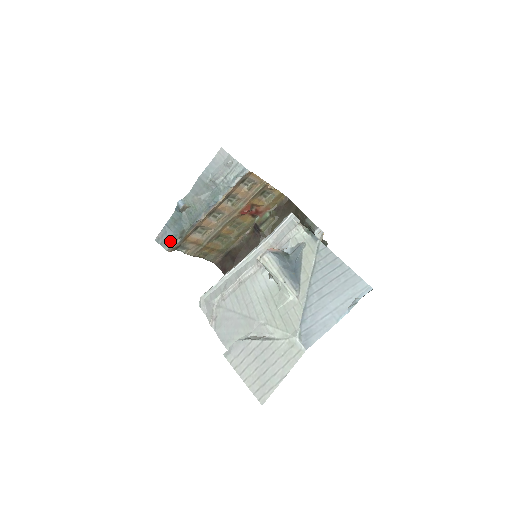
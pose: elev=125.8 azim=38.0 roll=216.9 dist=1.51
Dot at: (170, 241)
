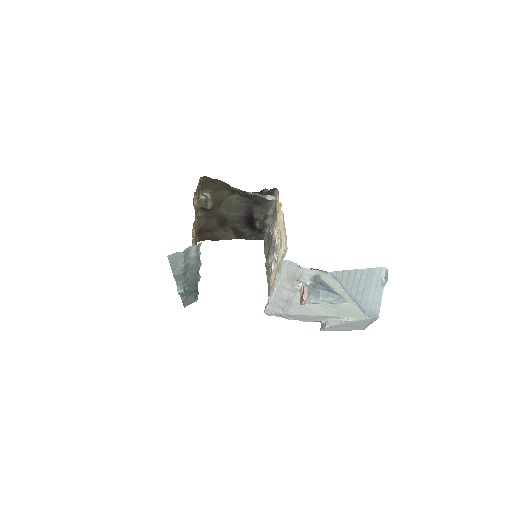
Dot at: (193, 299)
